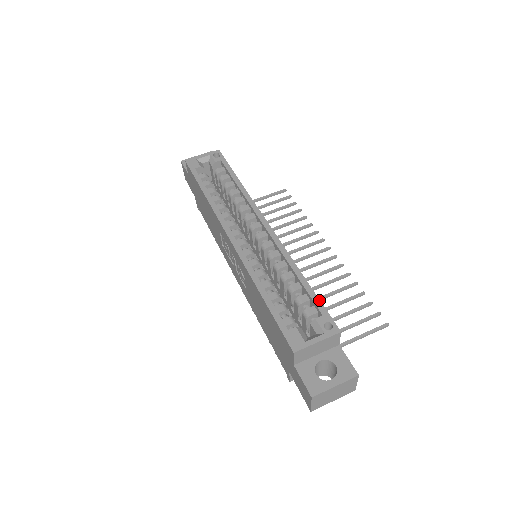
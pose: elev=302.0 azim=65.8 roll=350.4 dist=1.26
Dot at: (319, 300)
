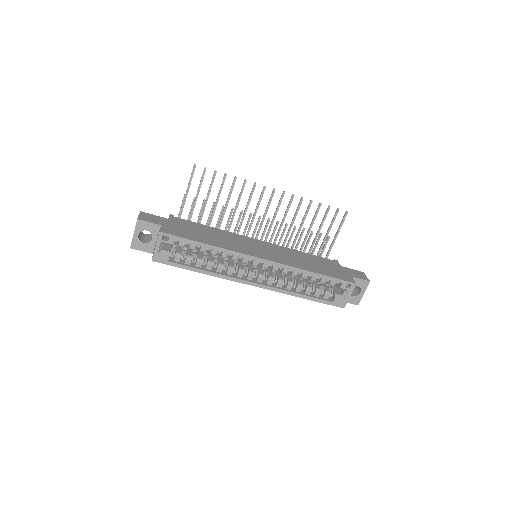
Dot at: (334, 278)
